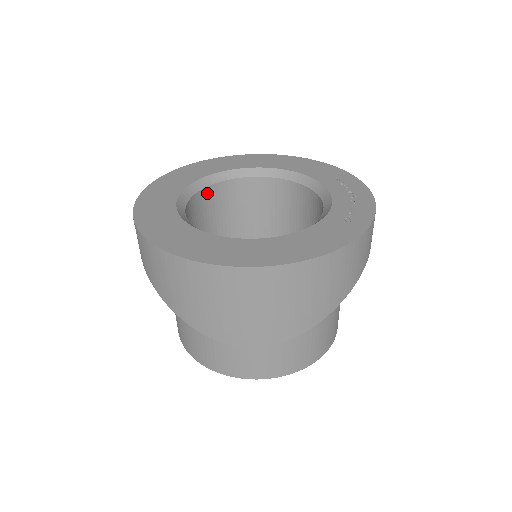
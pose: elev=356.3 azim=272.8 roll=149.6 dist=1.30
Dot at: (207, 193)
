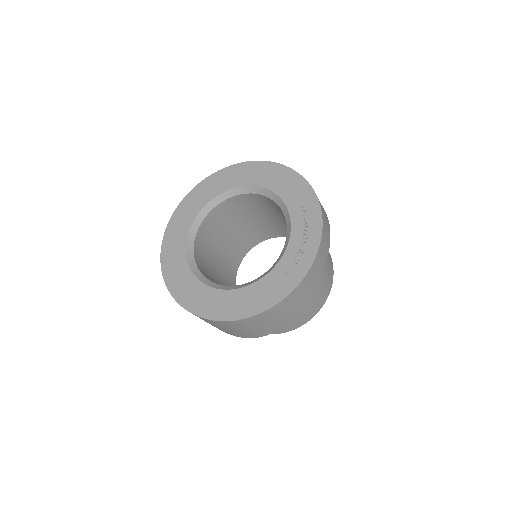
Dot at: (216, 211)
